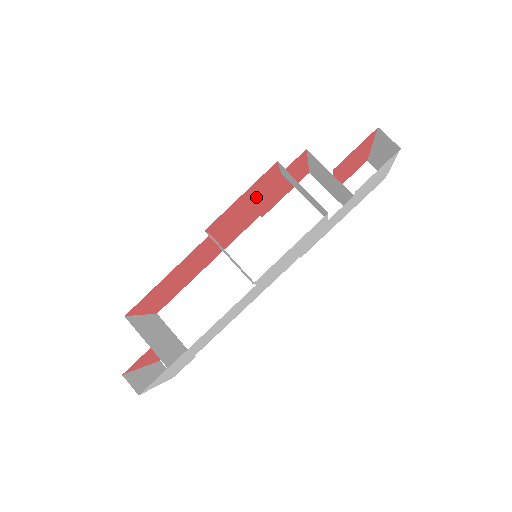
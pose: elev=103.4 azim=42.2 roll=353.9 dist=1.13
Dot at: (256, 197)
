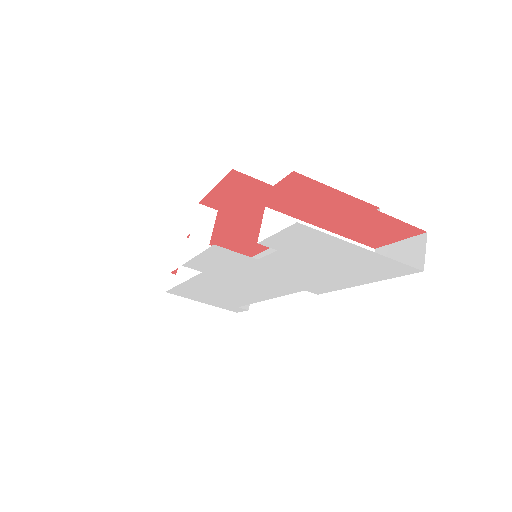
Dot at: (259, 199)
